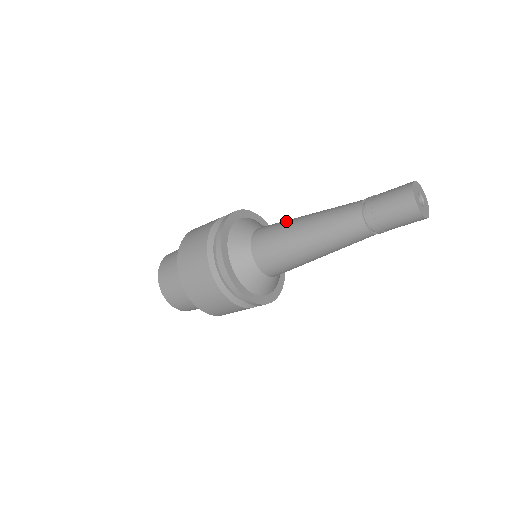
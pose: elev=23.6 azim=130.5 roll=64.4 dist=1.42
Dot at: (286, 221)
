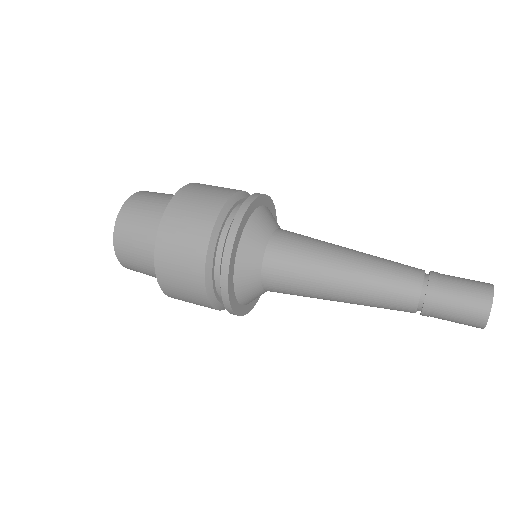
Dot at: (308, 289)
